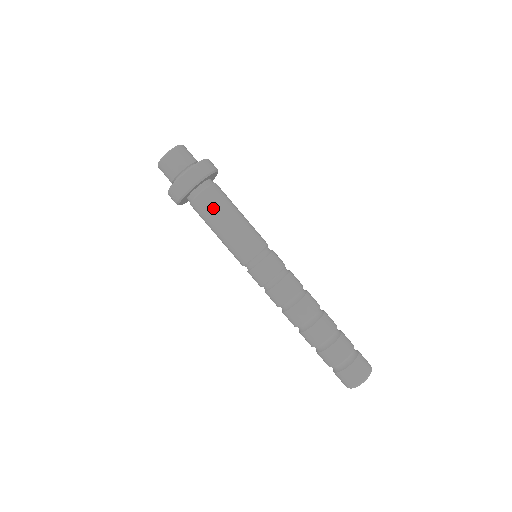
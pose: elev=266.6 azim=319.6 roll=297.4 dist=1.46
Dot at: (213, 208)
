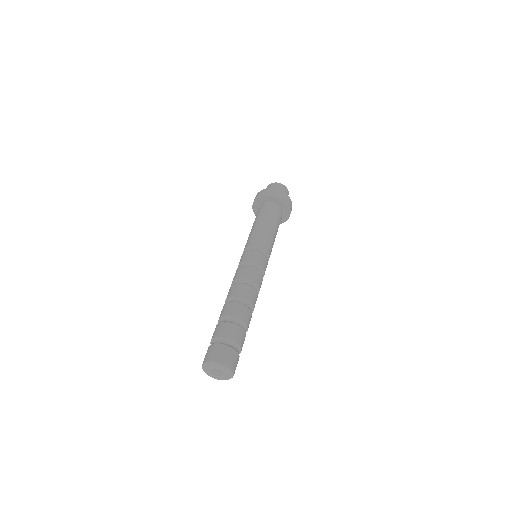
Dot at: (275, 216)
